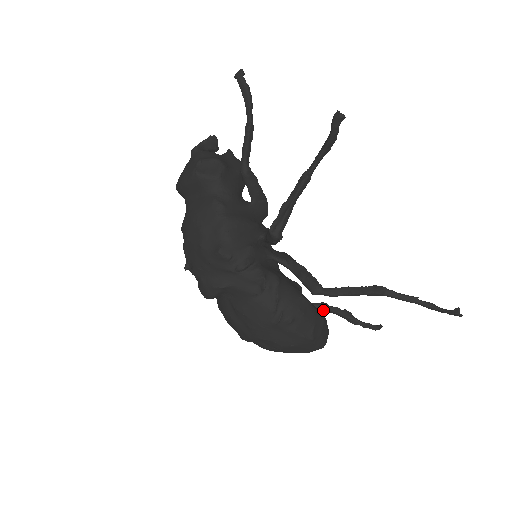
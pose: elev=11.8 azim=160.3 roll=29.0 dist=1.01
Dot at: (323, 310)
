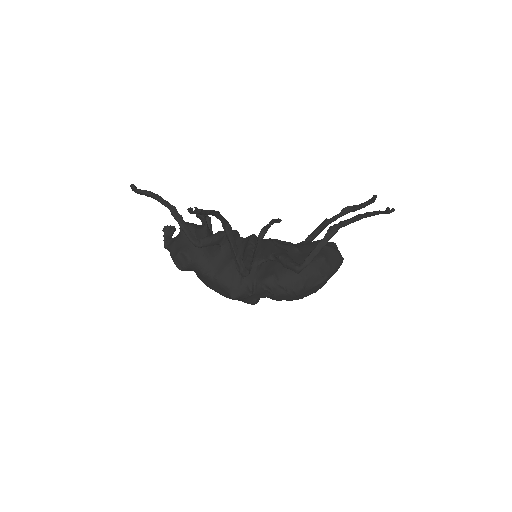
Dot at: occluded
